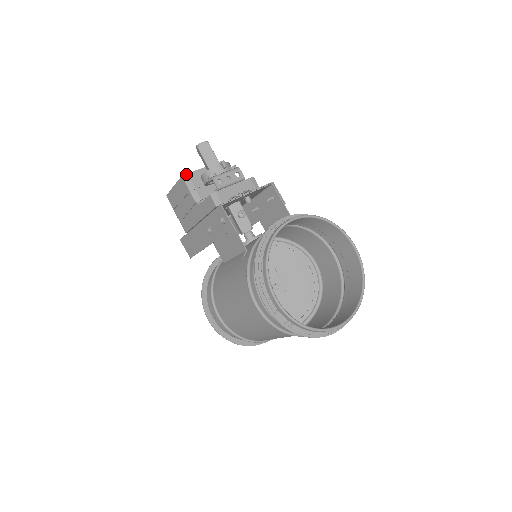
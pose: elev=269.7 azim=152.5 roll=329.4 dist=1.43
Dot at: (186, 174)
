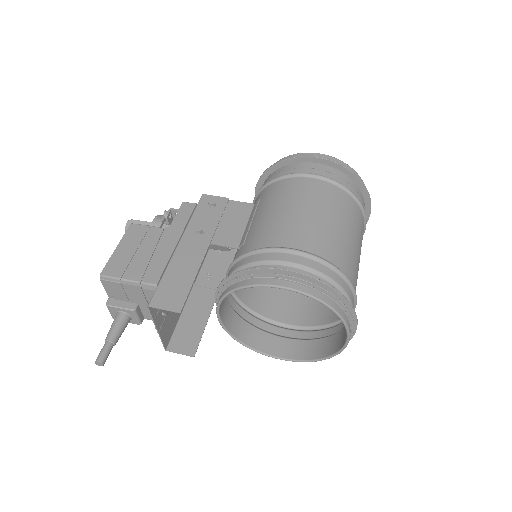
Dot at: occluded
